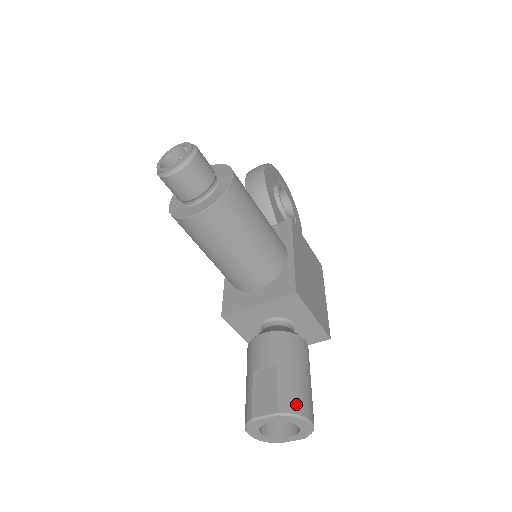
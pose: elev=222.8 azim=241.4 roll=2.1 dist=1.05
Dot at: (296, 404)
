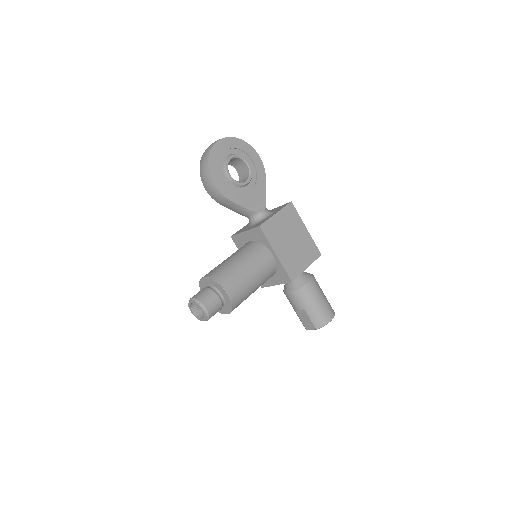
Dot at: (322, 321)
